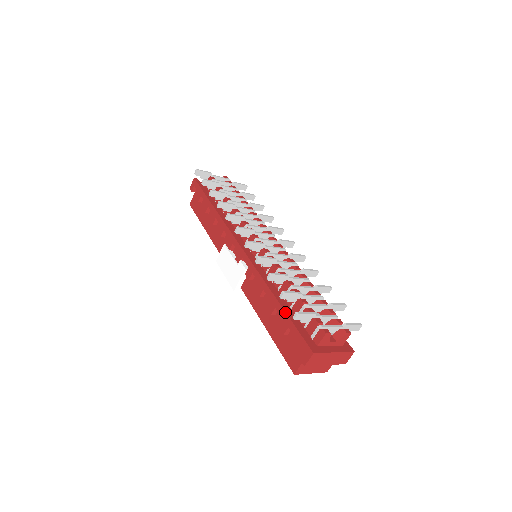
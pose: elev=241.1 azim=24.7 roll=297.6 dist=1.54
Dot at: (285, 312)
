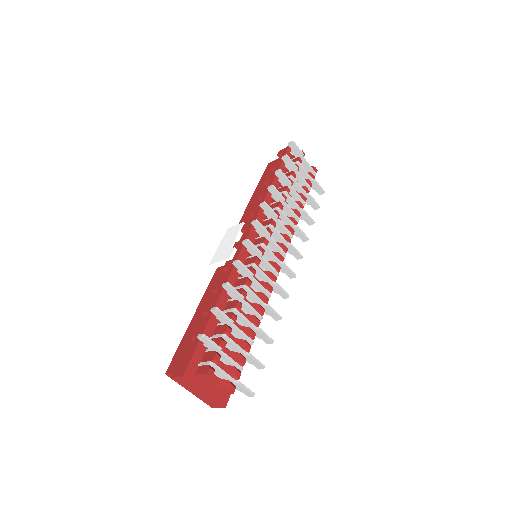
Dot at: (207, 323)
